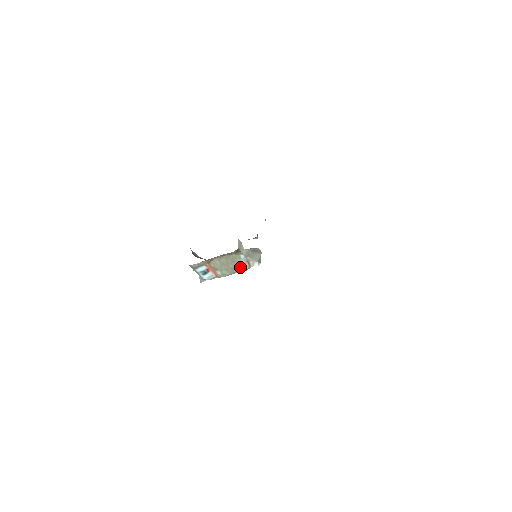
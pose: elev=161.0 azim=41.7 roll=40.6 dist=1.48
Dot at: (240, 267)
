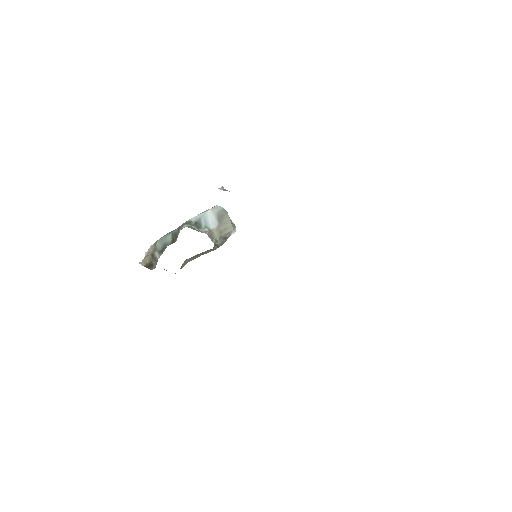
Dot at: occluded
